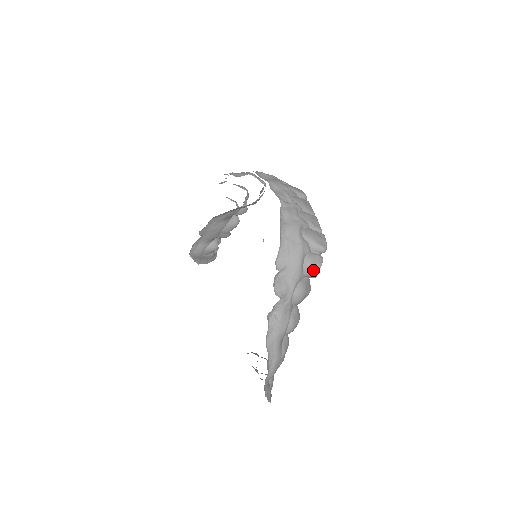
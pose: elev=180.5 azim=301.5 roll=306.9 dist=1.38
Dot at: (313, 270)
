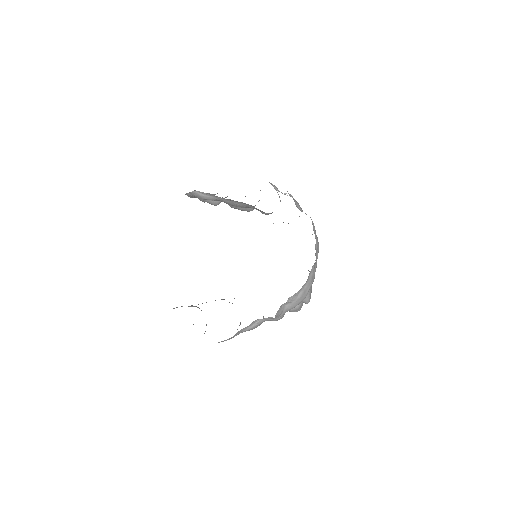
Dot at: (295, 311)
